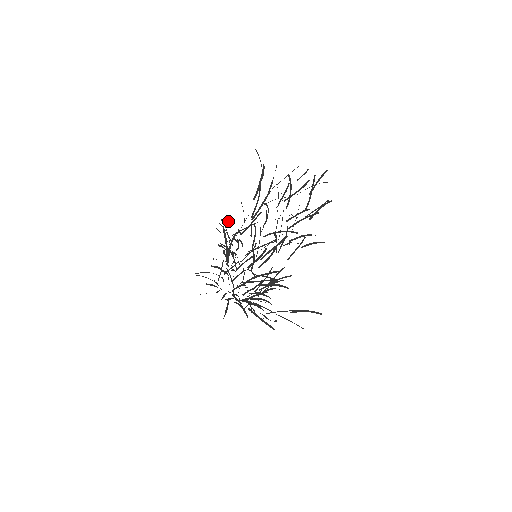
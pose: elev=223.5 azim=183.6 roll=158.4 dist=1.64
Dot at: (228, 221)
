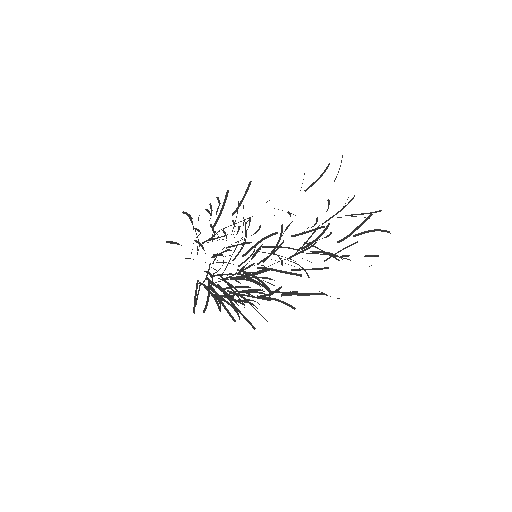
Dot at: (265, 269)
